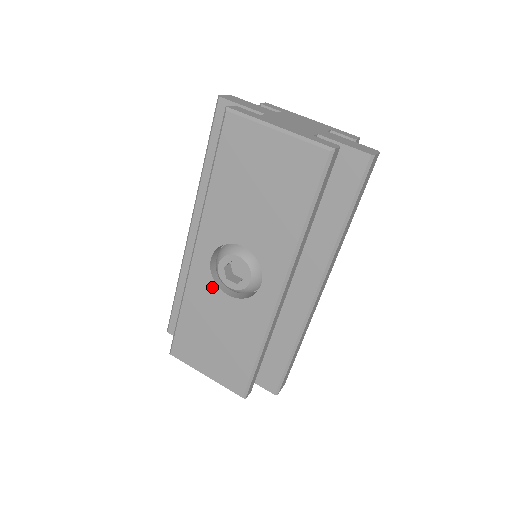
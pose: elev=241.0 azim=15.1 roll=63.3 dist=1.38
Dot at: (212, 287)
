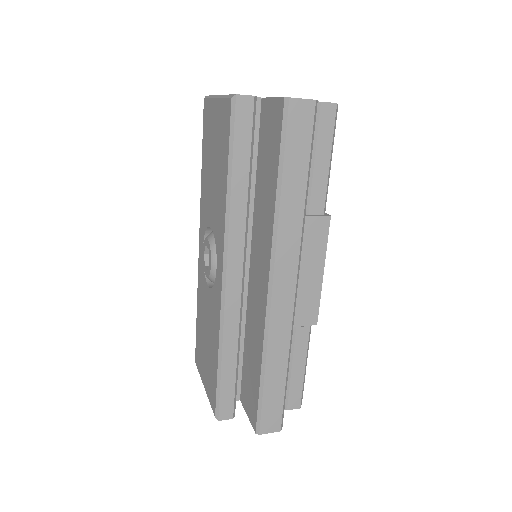
Dot at: (204, 279)
